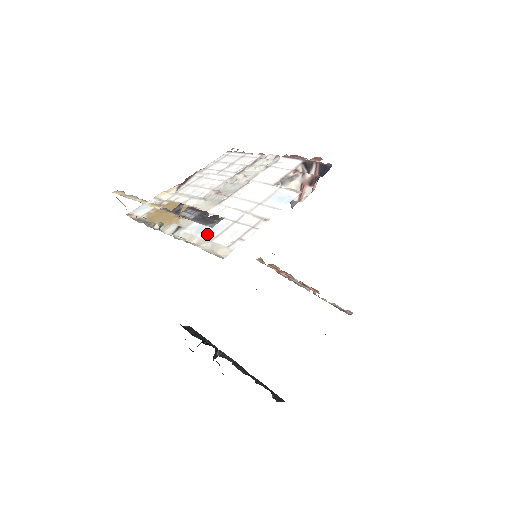
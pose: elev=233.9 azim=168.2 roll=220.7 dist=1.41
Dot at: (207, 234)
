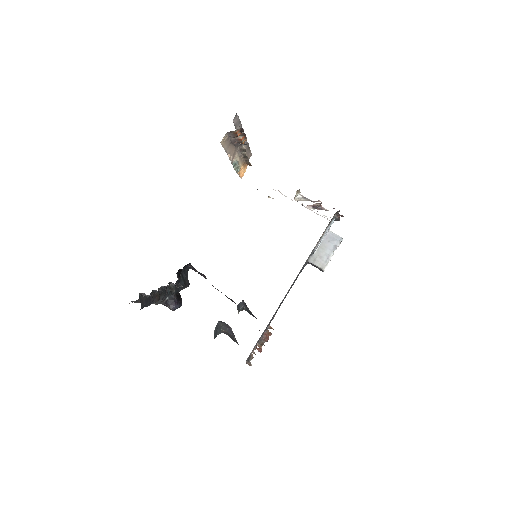
Dot at: occluded
